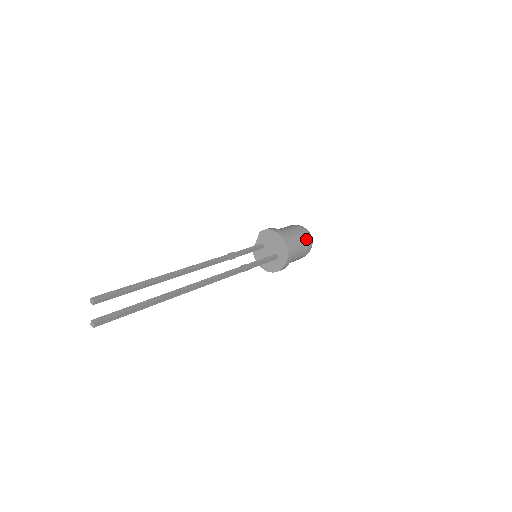
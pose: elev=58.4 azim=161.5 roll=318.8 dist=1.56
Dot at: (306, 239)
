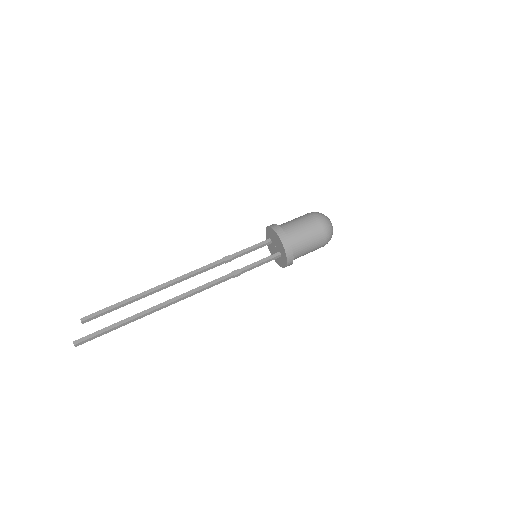
Dot at: (318, 232)
